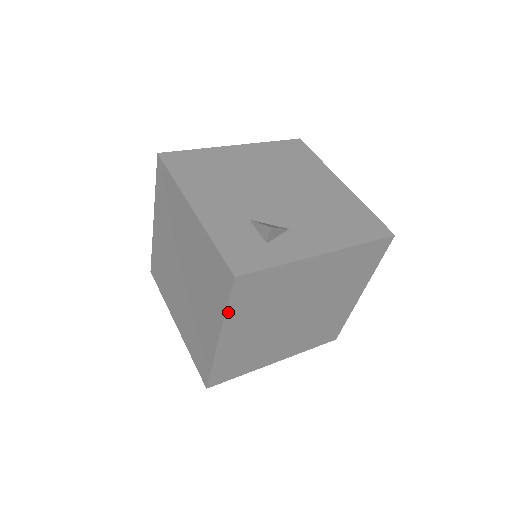
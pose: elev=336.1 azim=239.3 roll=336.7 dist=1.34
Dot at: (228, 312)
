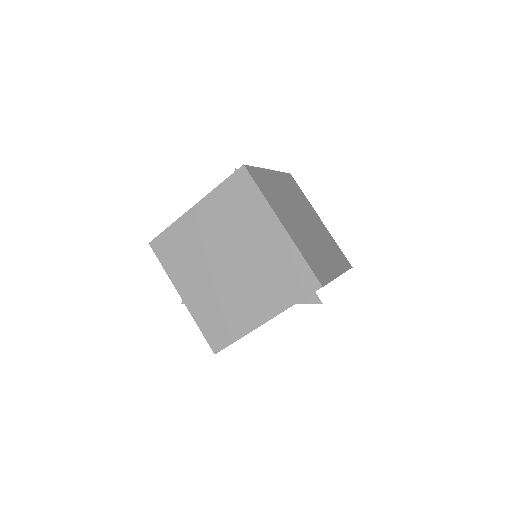
Dot at: (264, 196)
